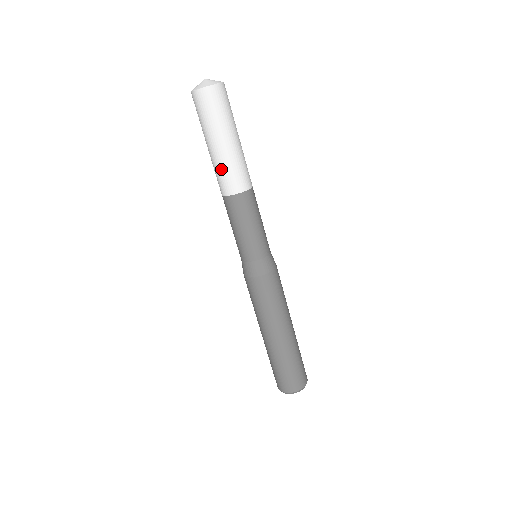
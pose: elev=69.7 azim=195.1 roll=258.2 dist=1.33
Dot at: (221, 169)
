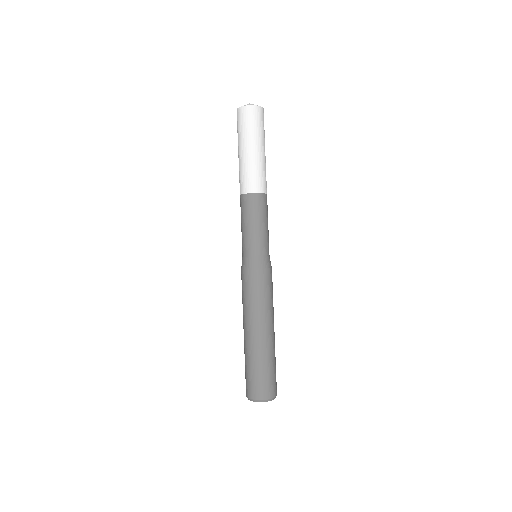
Dot at: (242, 171)
